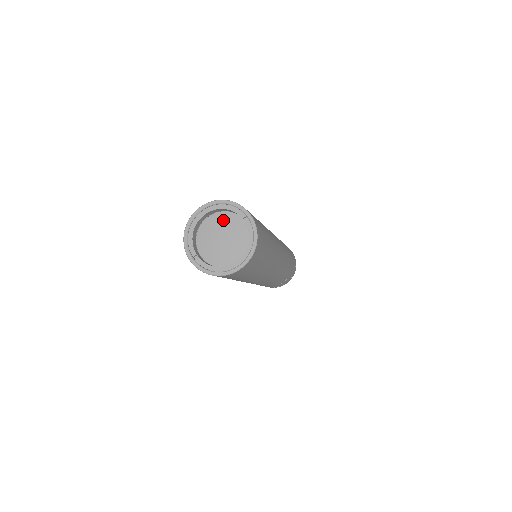
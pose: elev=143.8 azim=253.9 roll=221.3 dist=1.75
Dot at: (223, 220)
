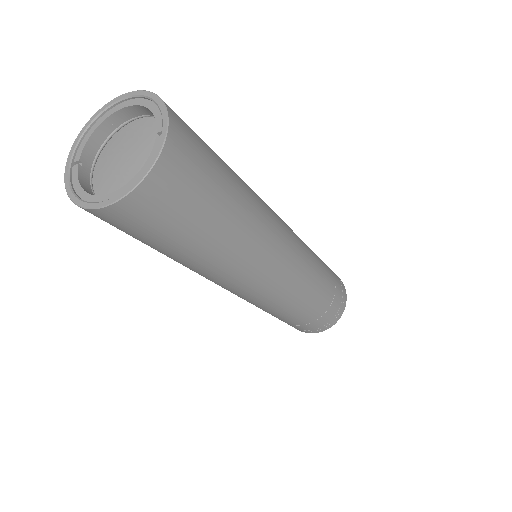
Dot at: (148, 131)
